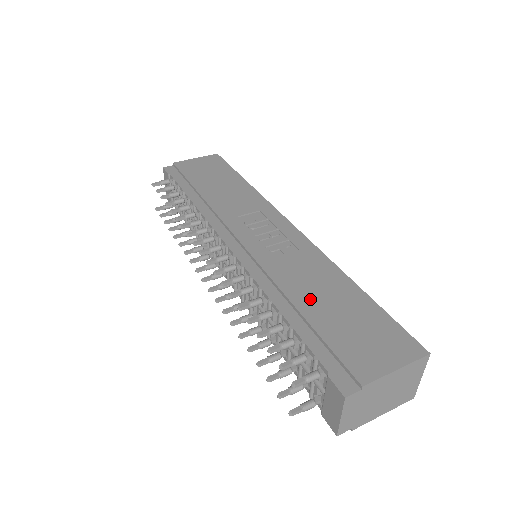
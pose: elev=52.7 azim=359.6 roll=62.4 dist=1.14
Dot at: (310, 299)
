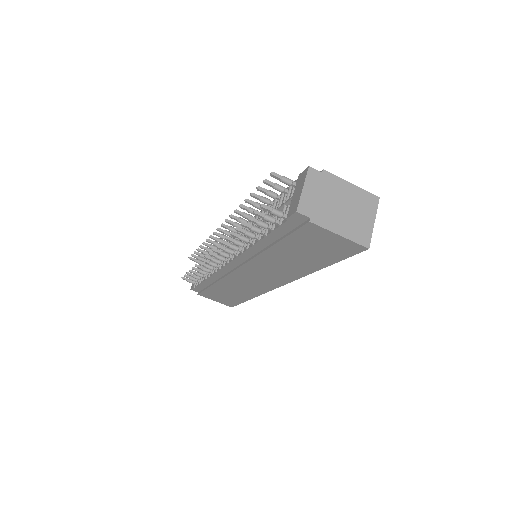
Dot at: occluded
